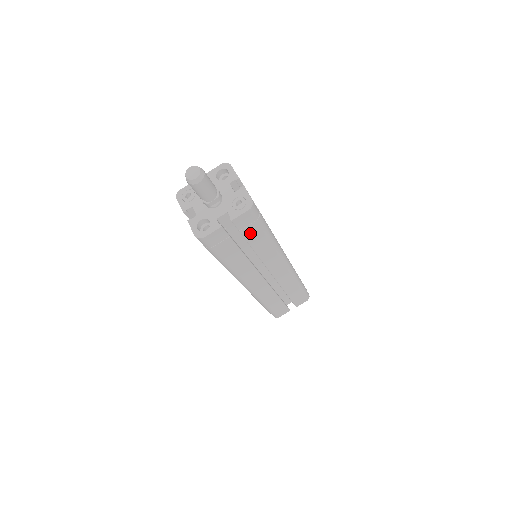
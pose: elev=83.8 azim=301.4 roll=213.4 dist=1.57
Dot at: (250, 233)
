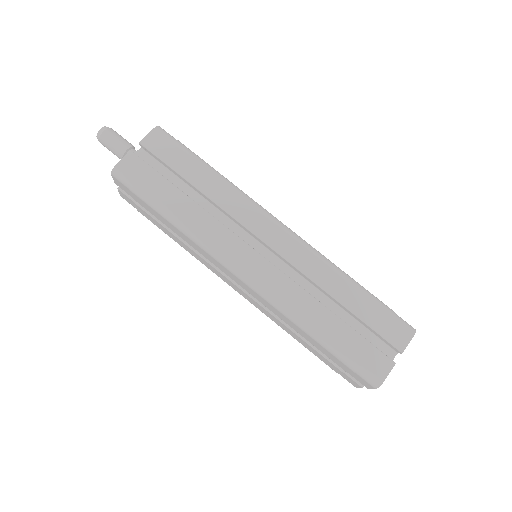
Dot at: (176, 162)
